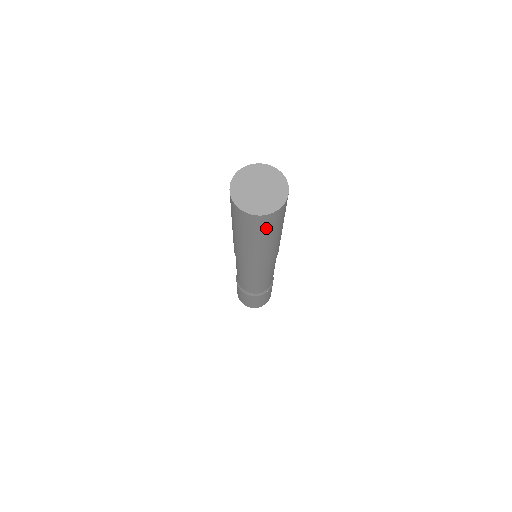
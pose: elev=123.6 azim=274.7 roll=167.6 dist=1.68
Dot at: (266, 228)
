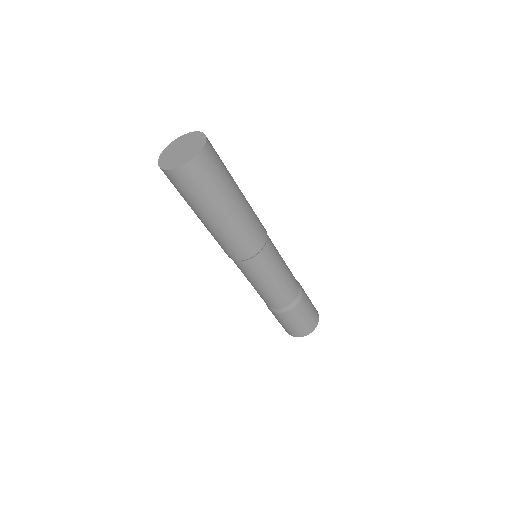
Dot at: (217, 172)
